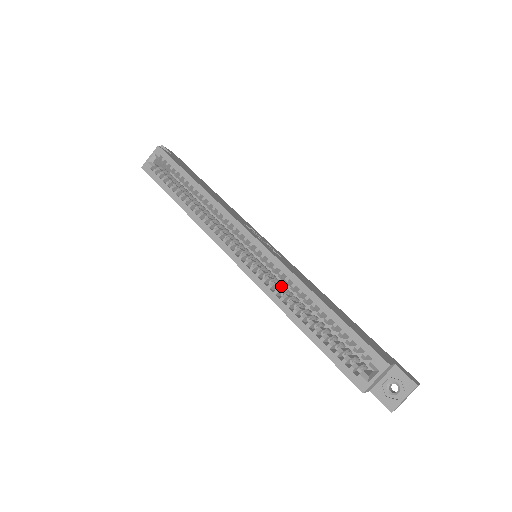
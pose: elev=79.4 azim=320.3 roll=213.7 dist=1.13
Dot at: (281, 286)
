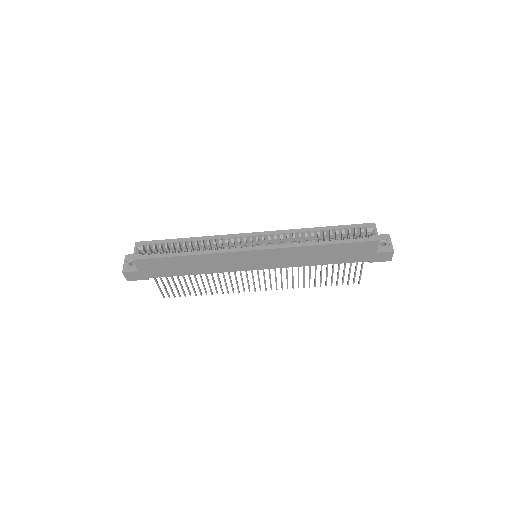
Dot at: occluded
